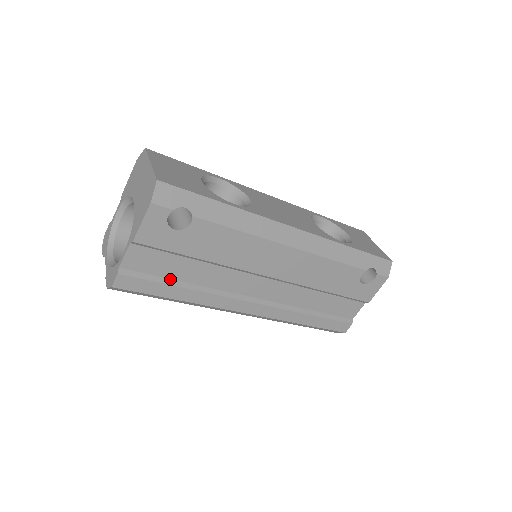
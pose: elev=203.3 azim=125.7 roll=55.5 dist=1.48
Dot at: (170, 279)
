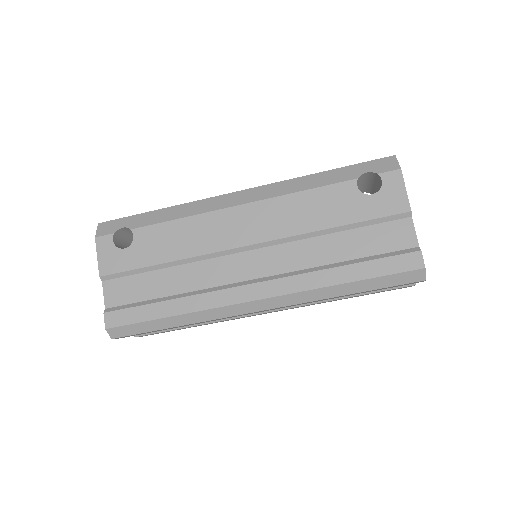
Dot at: (153, 300)
